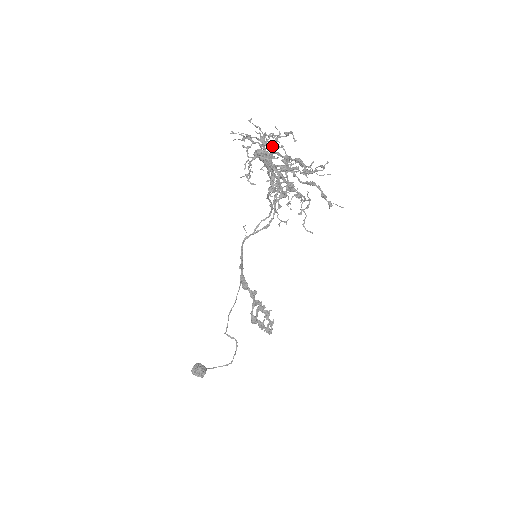
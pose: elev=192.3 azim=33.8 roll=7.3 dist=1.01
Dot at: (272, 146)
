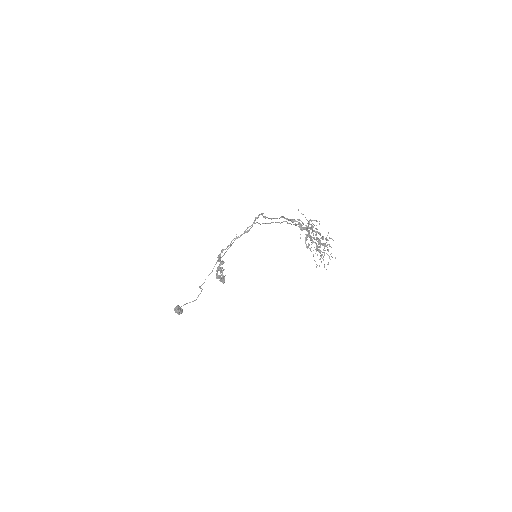
Dot at: occluded
